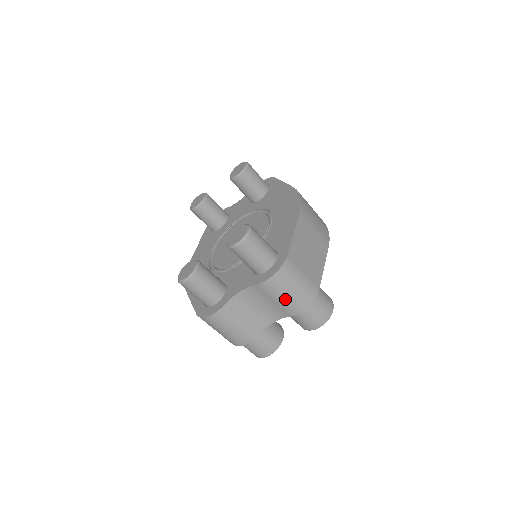
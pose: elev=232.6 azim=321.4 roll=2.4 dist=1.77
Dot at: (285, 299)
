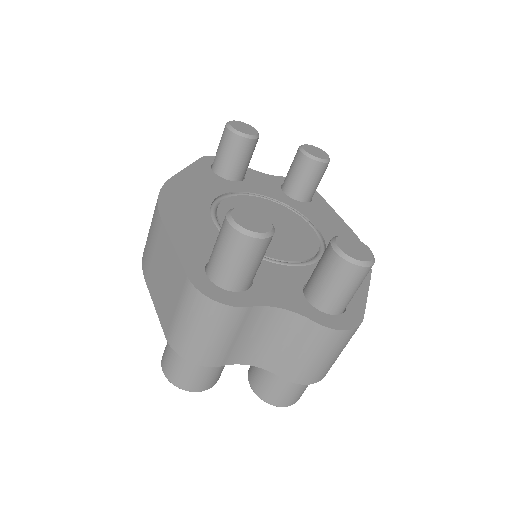
Dot at: (311, 360)
